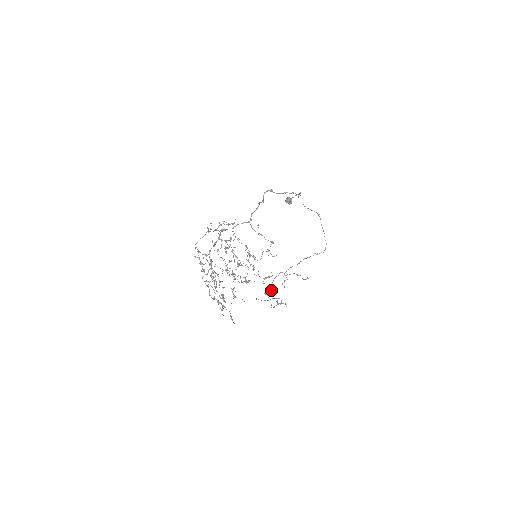
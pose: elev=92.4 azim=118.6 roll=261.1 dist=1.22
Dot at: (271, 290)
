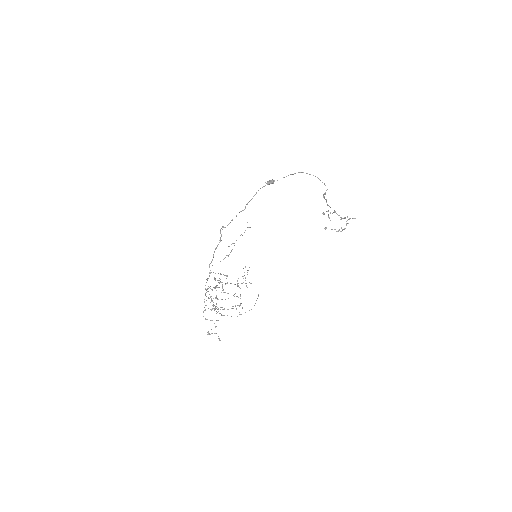
Dot at: (338, 215)
